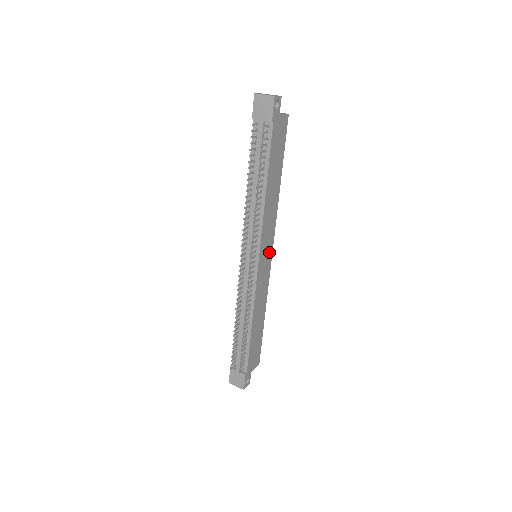
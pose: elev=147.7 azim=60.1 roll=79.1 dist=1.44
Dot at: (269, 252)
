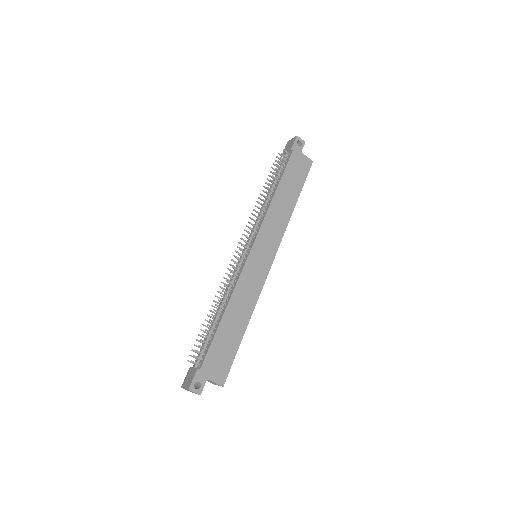
Dot at: (269, 256)
